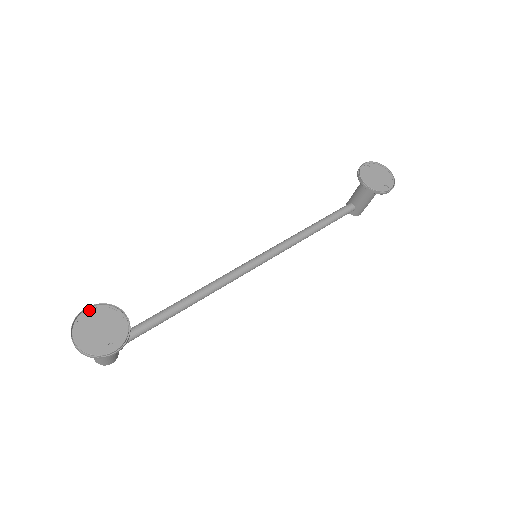
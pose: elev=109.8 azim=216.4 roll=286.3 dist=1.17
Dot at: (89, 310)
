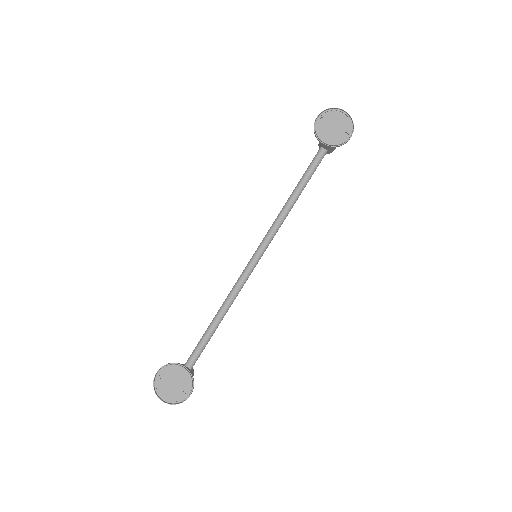
Dot at: (159, 374)
